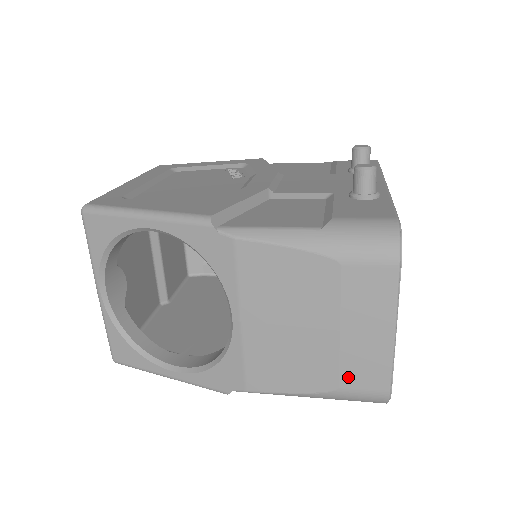
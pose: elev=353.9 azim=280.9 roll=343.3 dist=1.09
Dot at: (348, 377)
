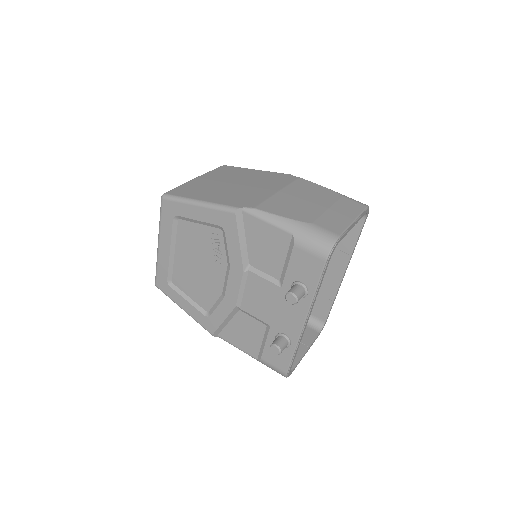
Dot at: occluded
